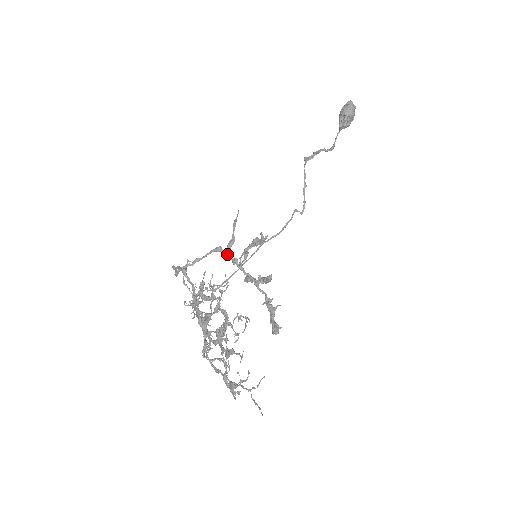
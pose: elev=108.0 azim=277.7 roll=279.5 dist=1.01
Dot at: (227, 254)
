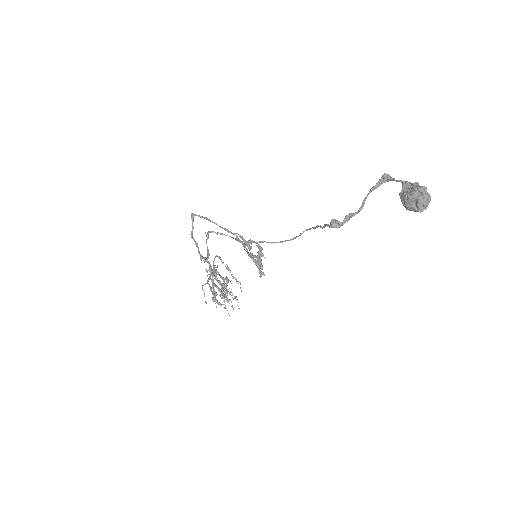
Dot at: (235, 234)
